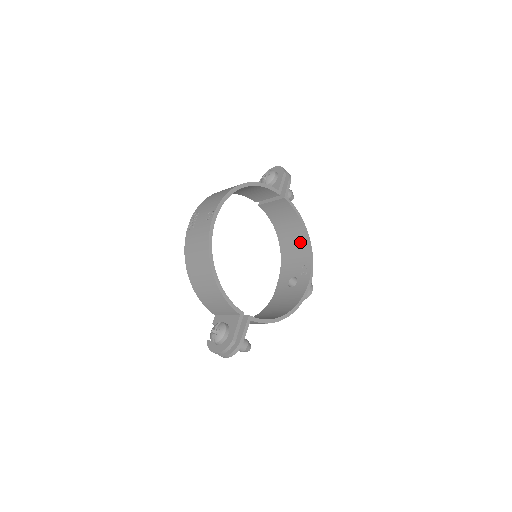
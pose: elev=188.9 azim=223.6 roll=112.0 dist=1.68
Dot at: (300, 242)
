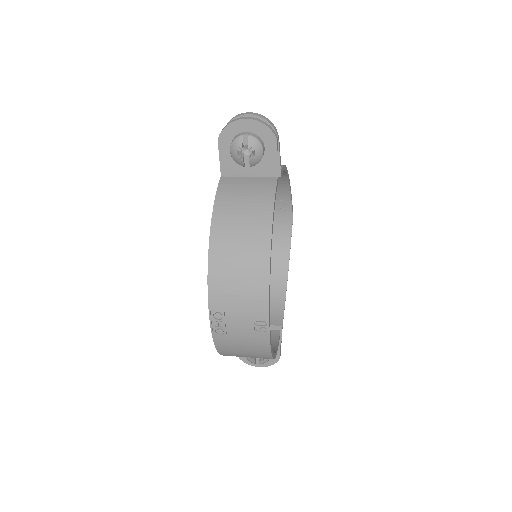
Dot at: occluded
